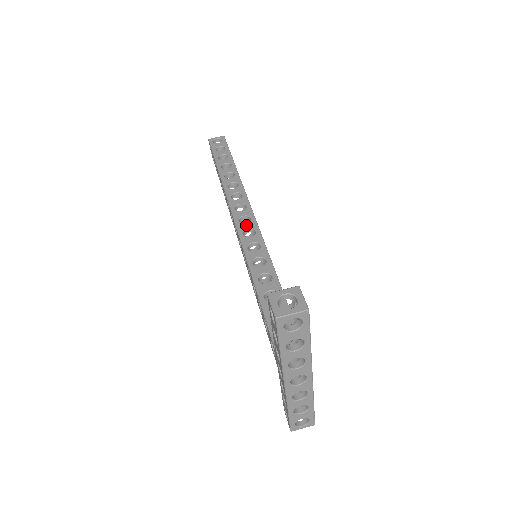
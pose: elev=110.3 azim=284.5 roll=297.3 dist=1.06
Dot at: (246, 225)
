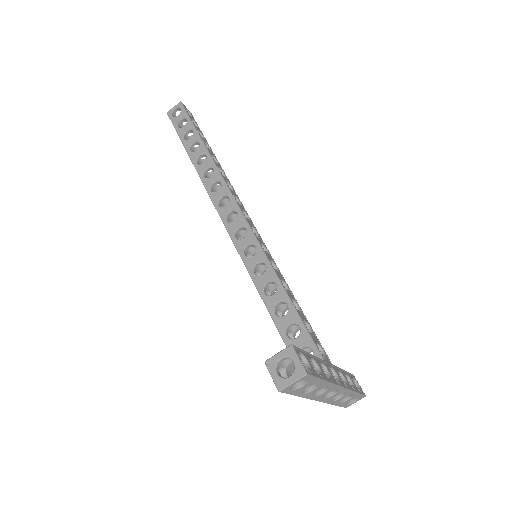
Dot at: (235, 224)
